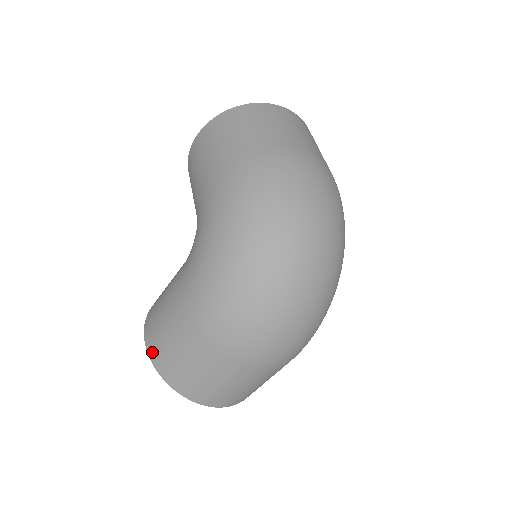
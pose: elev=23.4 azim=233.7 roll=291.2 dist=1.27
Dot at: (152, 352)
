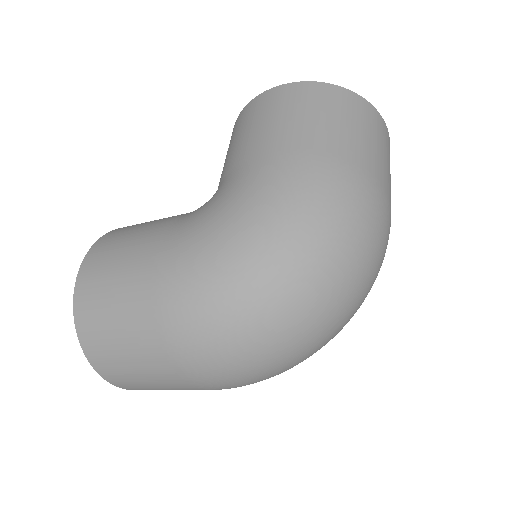
Dot at: (81, 291)
